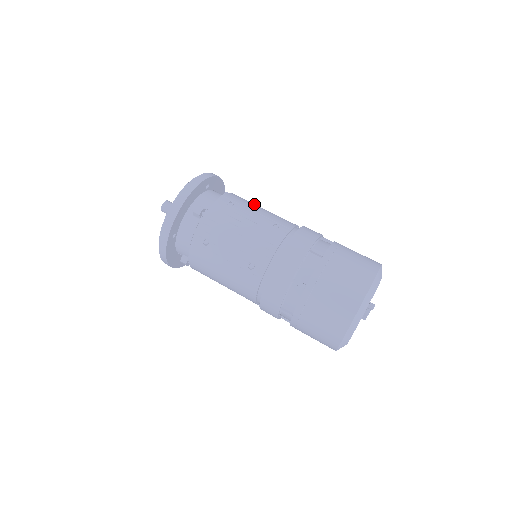
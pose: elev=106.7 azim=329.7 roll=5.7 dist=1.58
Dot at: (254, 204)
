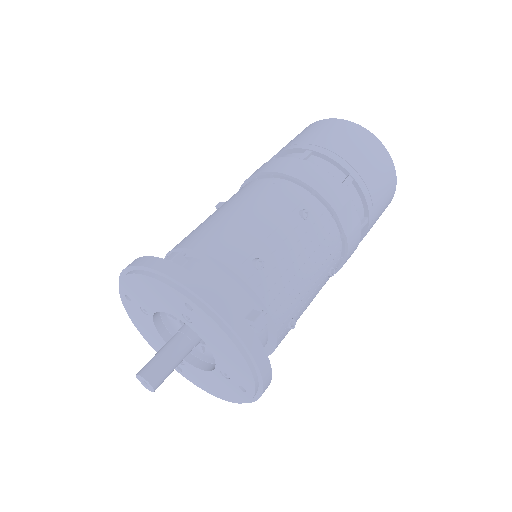
Dot at: (236, 225)
